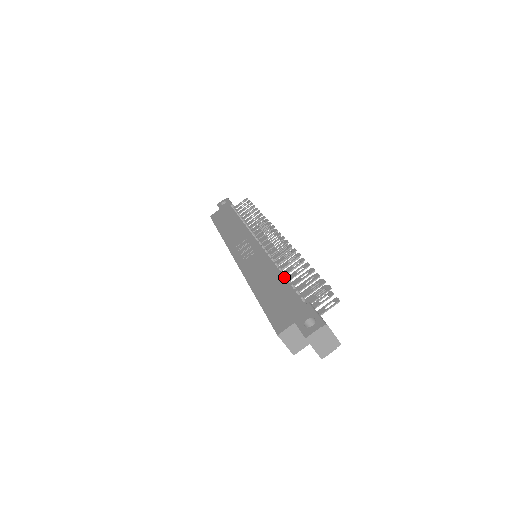
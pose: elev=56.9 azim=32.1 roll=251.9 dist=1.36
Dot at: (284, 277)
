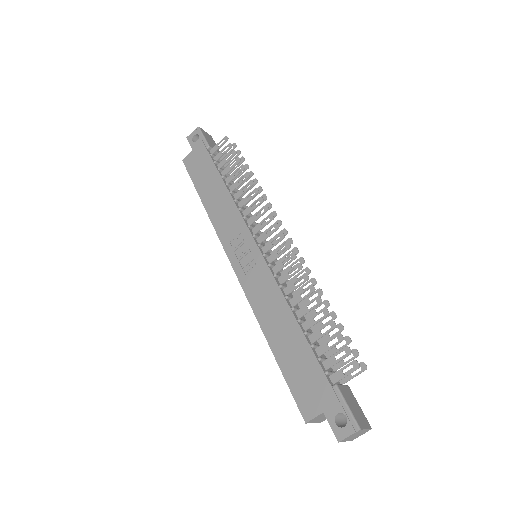
Dot at: (301, 330)
